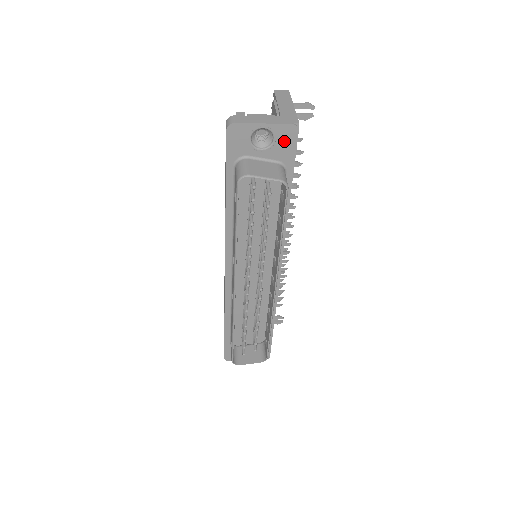
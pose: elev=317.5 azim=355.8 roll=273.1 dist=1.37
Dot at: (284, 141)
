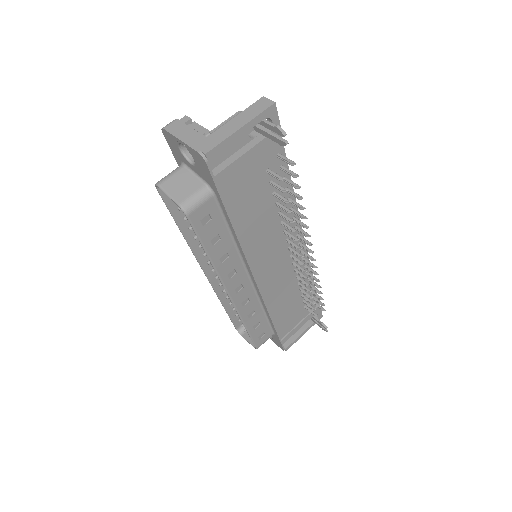
Dot at: (201, 165)
